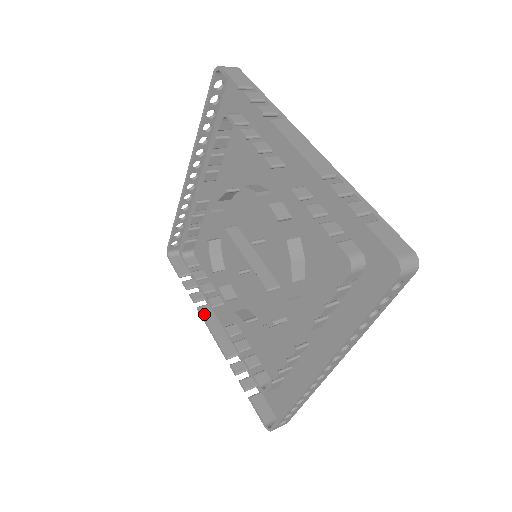
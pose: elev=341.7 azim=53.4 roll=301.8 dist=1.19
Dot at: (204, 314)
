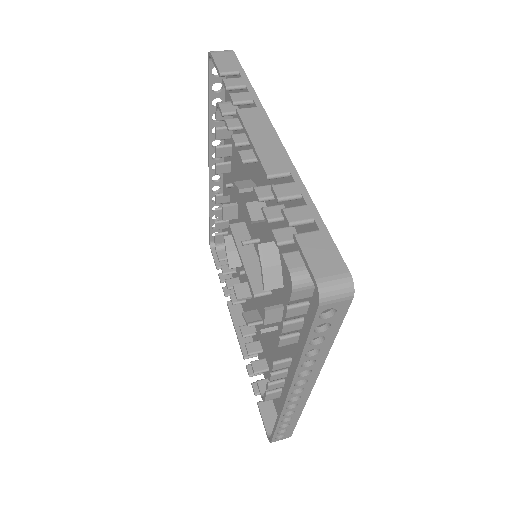
Dot at: (232, 309)
